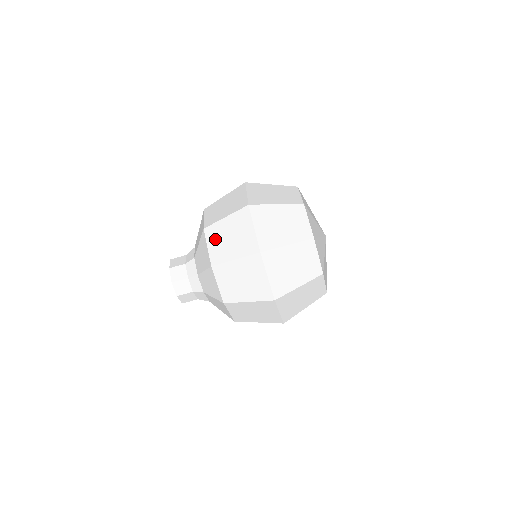
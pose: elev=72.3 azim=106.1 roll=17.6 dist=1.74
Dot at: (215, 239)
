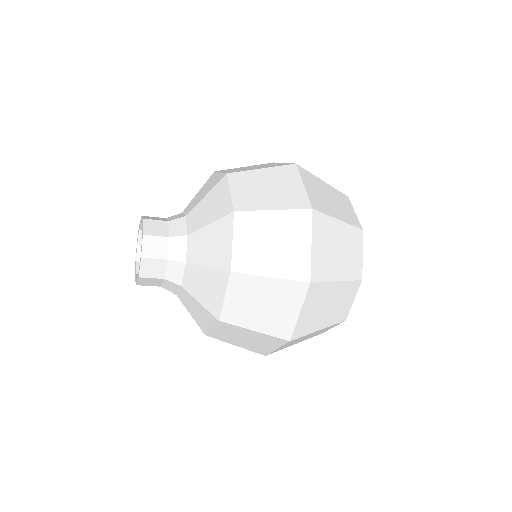
Dot at: (248, 235)
